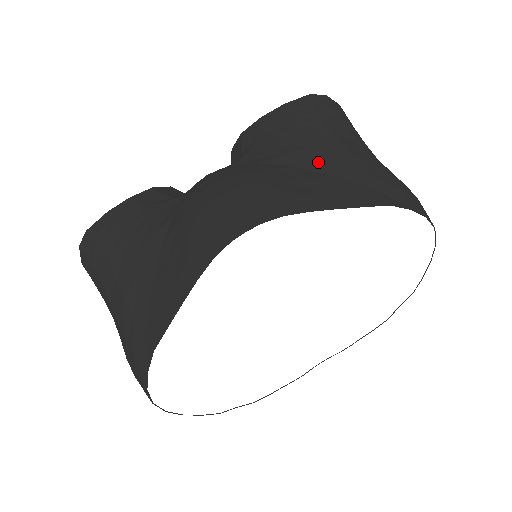
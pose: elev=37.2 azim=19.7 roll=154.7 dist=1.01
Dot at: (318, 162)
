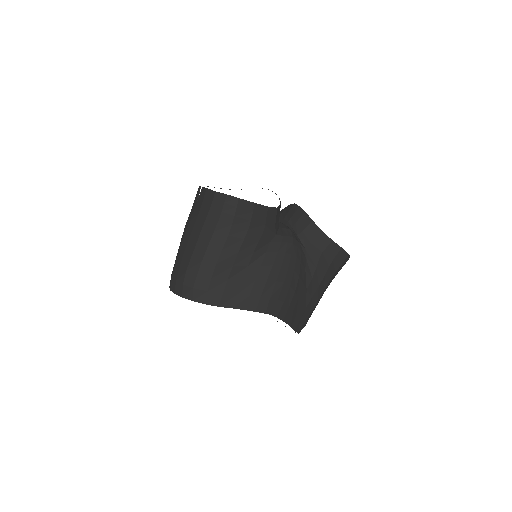
Dot at: (311, 296)
